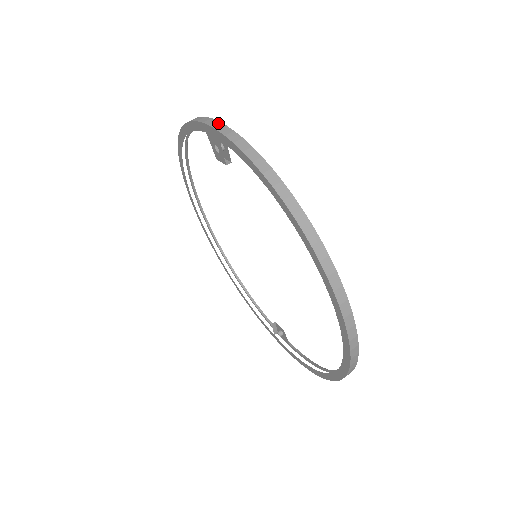
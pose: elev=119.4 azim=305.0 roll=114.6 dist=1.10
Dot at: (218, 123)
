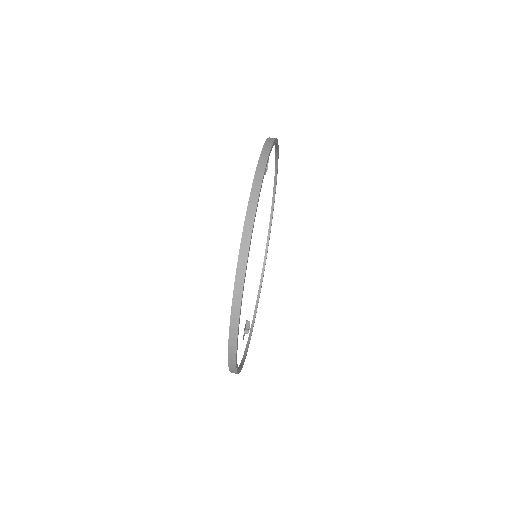
Dot at: (271, 143)
